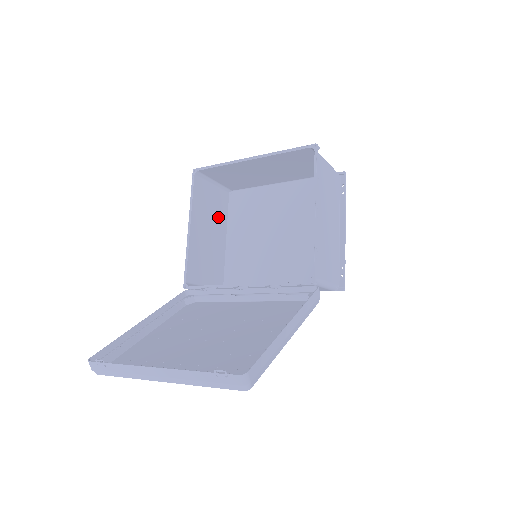
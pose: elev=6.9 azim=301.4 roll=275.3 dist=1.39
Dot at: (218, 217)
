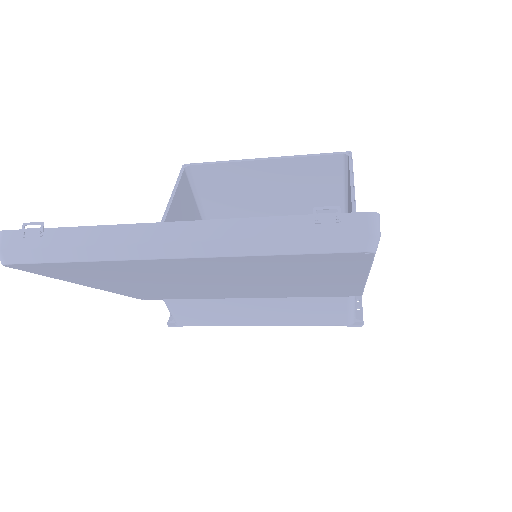
Dot at: occluded
